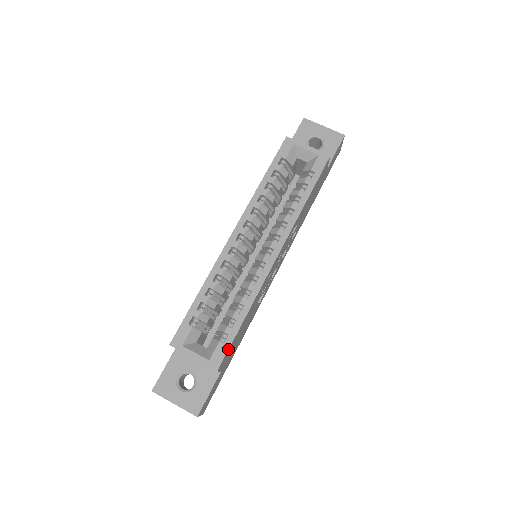
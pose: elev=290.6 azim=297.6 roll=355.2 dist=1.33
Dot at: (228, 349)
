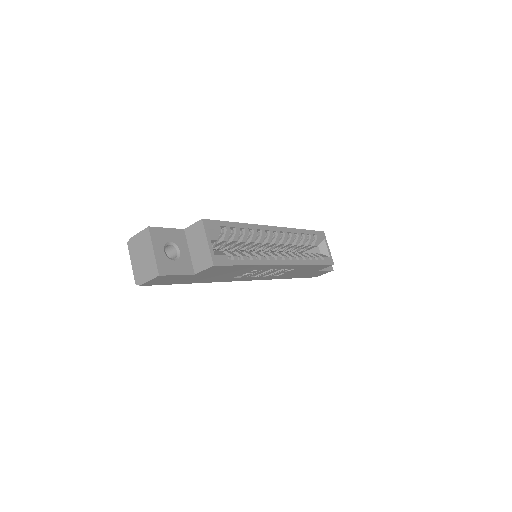
Dot at: (228, 265)
